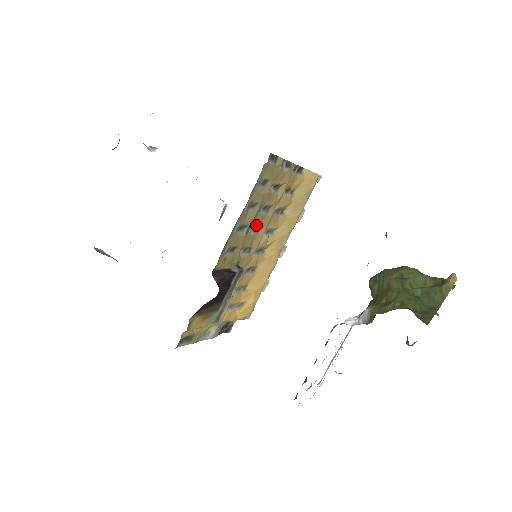
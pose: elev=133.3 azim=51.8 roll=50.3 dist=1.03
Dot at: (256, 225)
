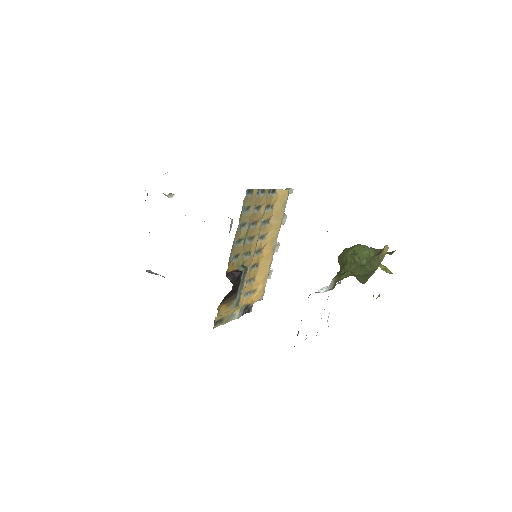
Dot at: (250, 236)
